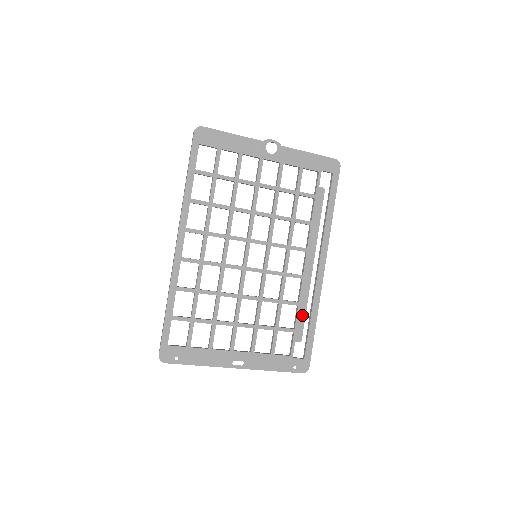
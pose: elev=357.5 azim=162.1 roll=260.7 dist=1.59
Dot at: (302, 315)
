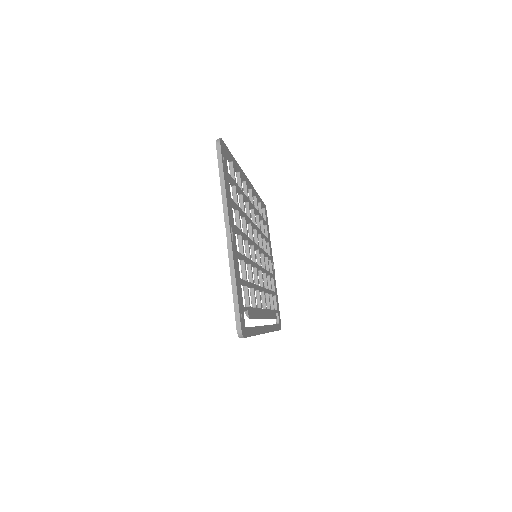
Dot at: (255, 315)
